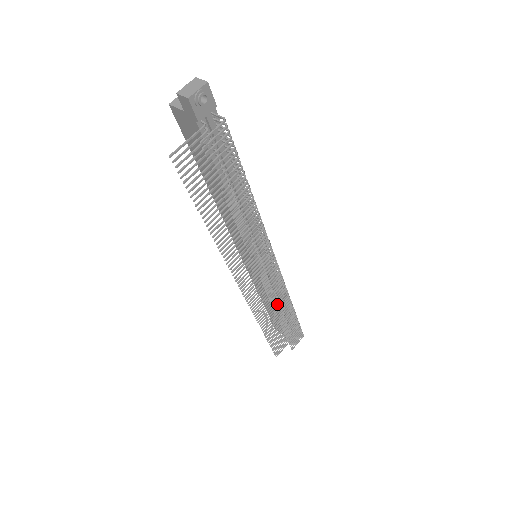
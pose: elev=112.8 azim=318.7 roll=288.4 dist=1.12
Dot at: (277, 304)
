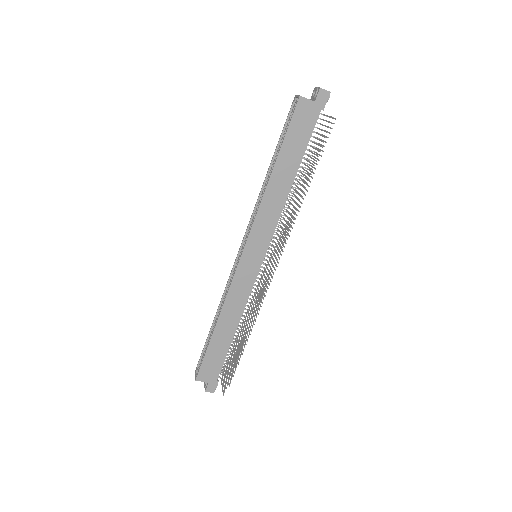
Dot at: (259, 308)
